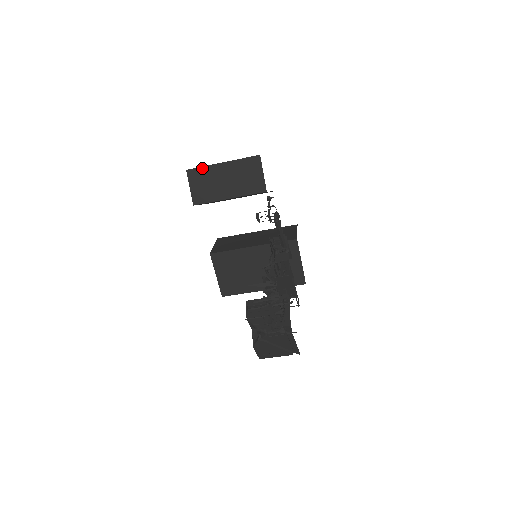
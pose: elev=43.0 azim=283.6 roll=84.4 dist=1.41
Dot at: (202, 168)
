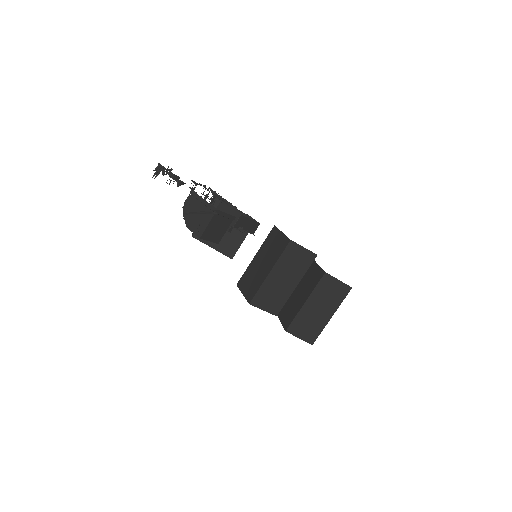
Dot at: occluded
